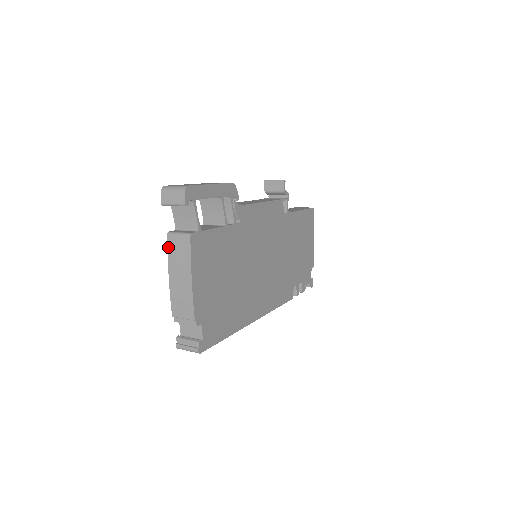
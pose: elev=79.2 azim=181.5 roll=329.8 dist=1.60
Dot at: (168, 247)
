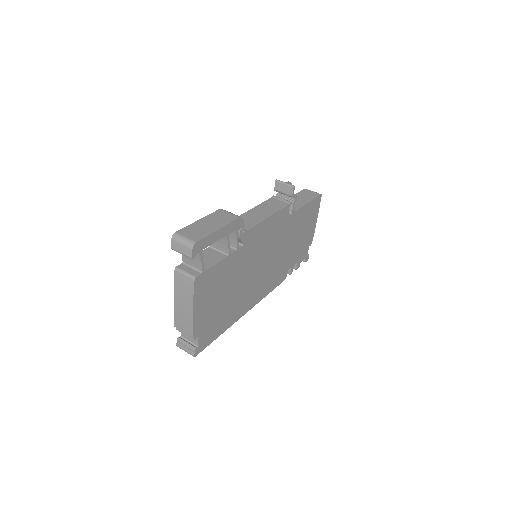
Dot at: (175, 279)
